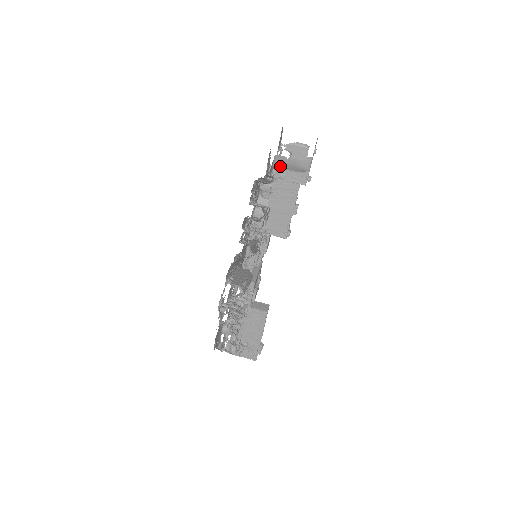
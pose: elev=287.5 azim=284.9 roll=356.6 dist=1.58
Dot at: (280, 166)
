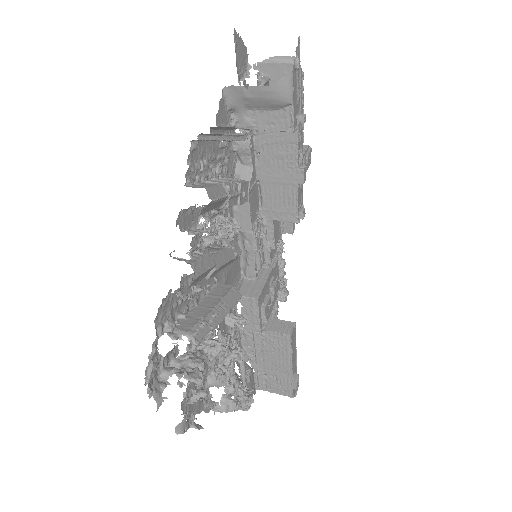
Dot at: (240, 105)
